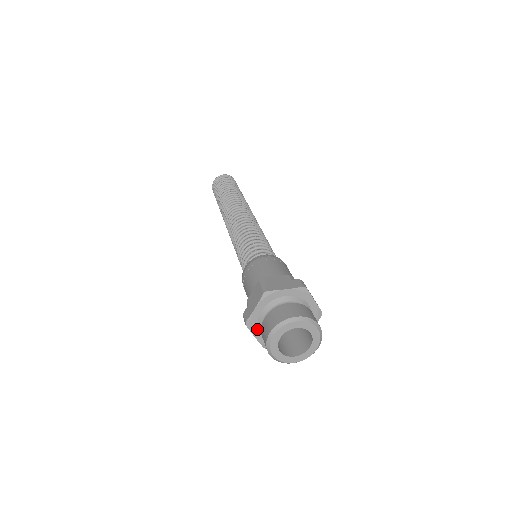
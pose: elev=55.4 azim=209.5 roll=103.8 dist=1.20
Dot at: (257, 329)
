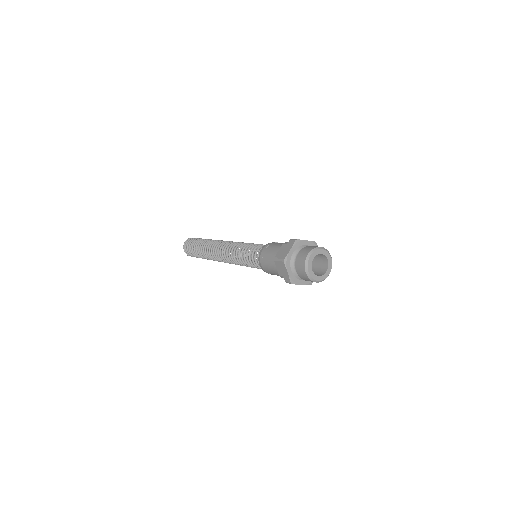
Dot at: (289, 266)
